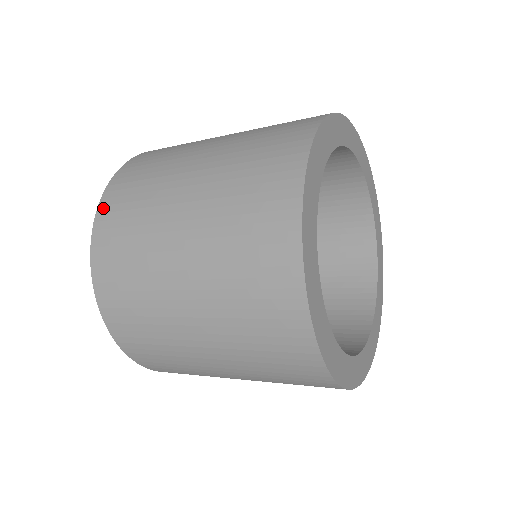
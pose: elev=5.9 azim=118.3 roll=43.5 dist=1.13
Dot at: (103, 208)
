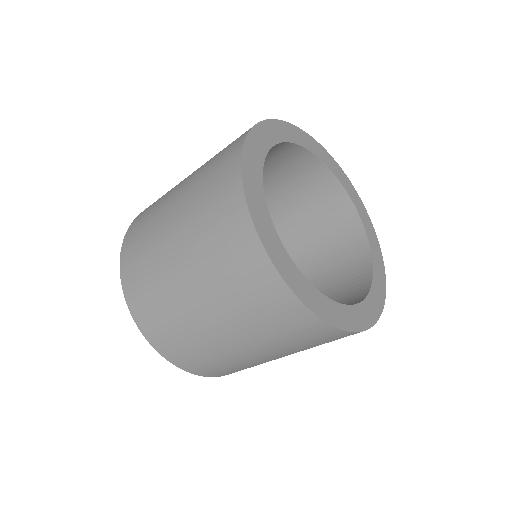
Dot at: (140, 214)
